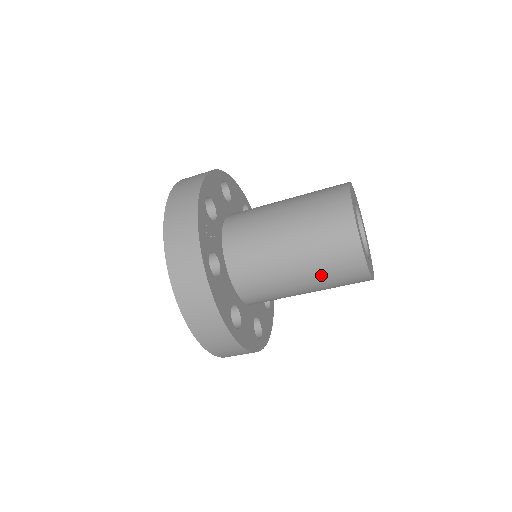
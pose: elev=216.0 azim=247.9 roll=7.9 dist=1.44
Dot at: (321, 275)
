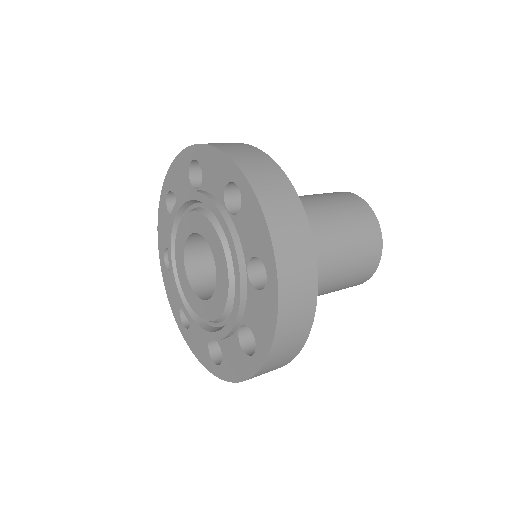
Dot at: occluded
